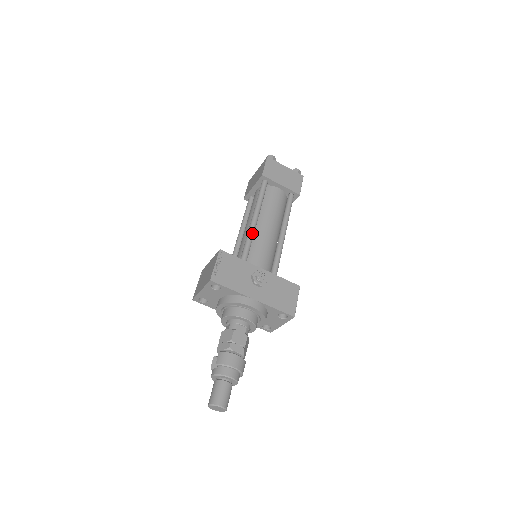
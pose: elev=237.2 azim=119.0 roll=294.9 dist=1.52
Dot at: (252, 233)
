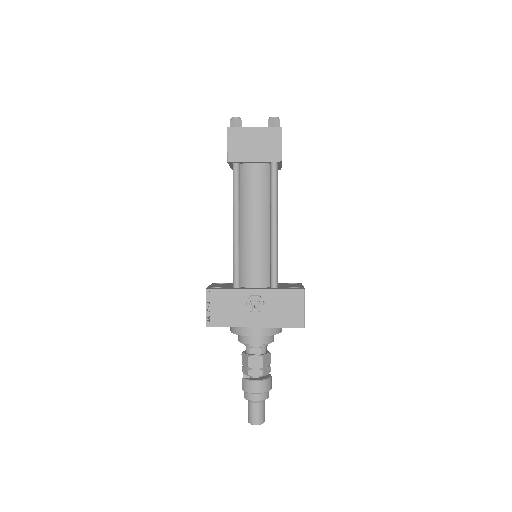
Dot at: (236, 247)
